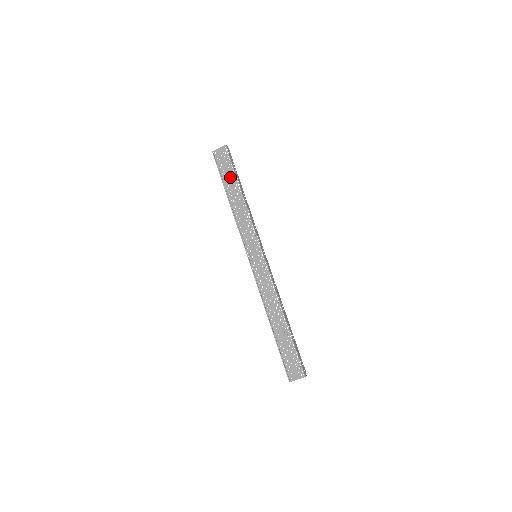
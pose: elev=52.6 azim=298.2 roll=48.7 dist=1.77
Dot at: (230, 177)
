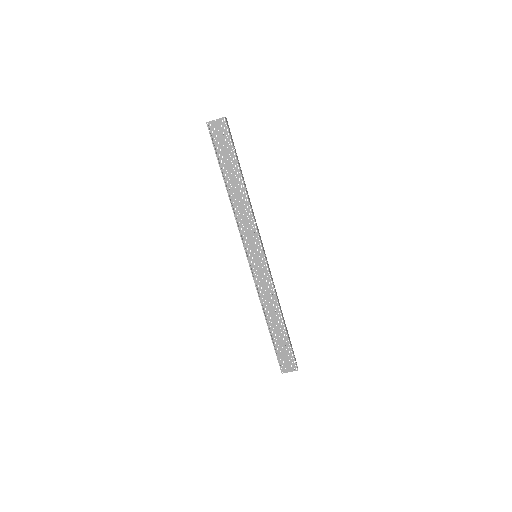
Dot at: (230, 161)
